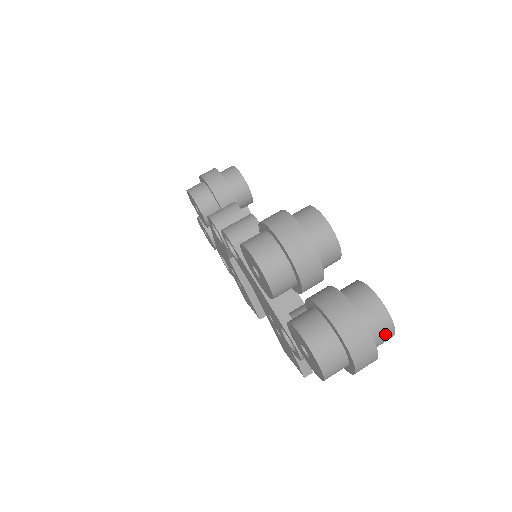
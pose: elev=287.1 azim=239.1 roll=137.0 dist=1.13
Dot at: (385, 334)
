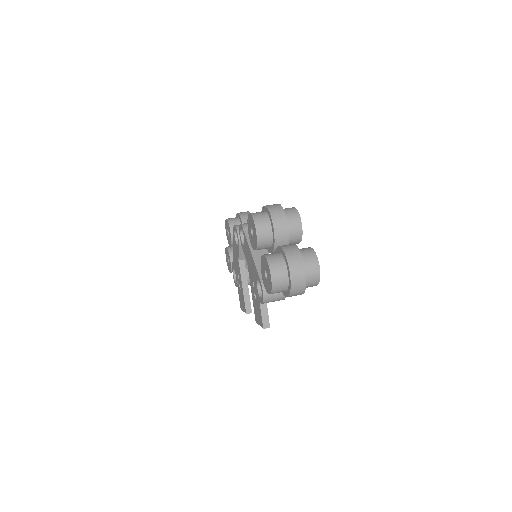
Dot at: (314, 273)
